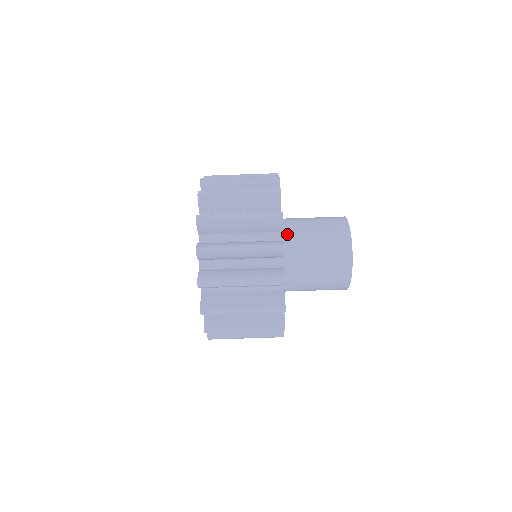
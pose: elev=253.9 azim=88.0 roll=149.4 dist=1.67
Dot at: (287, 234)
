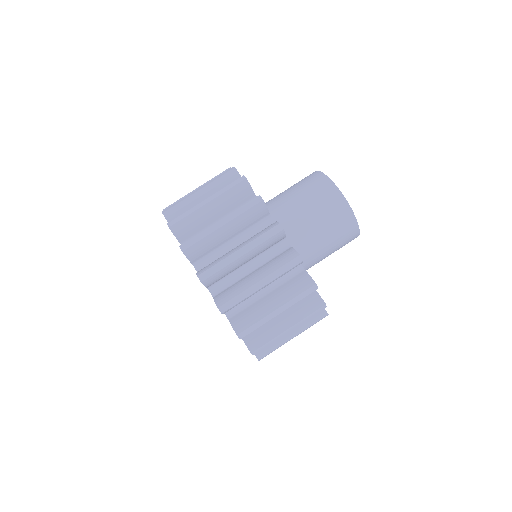
Dot at: occluded
